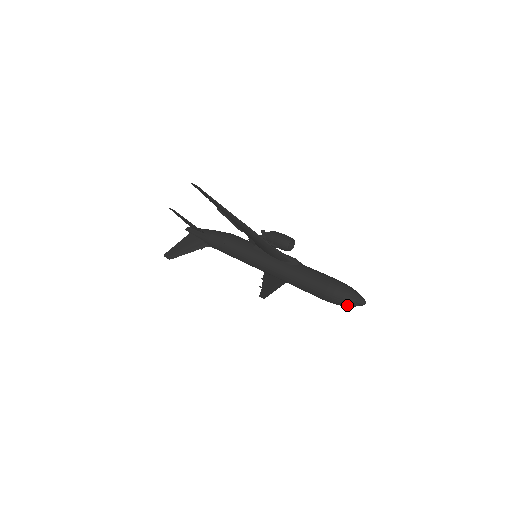
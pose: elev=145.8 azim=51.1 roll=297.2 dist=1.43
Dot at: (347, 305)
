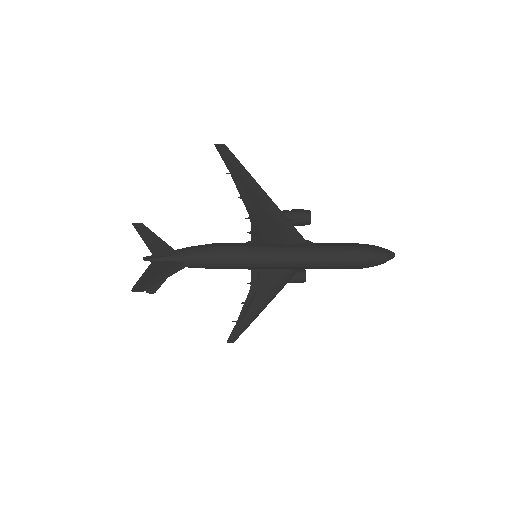
Dot at: (382, 260)
